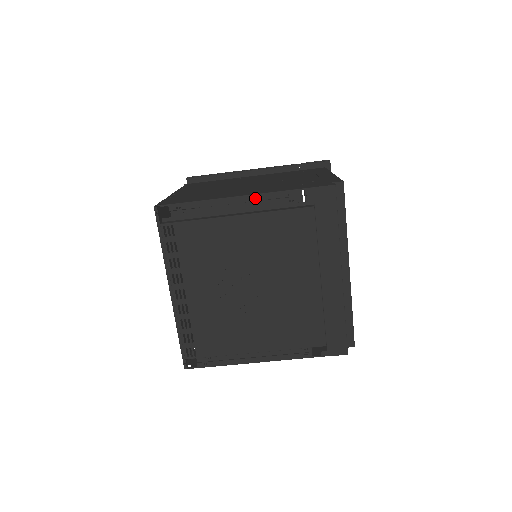
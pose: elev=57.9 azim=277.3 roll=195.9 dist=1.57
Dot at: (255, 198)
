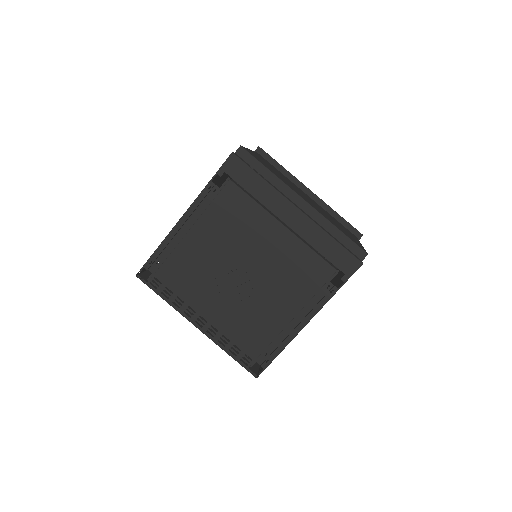
Dot at: (191, 211)
